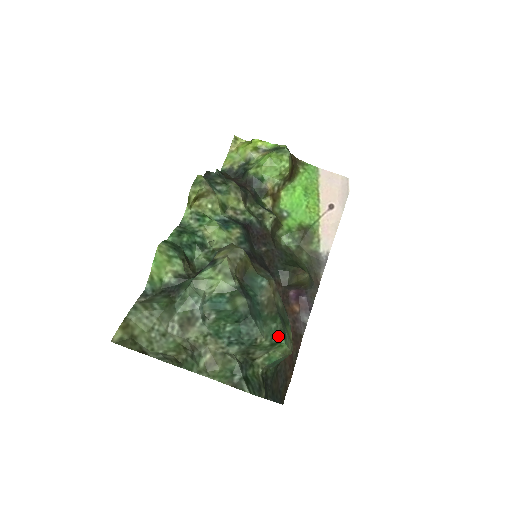
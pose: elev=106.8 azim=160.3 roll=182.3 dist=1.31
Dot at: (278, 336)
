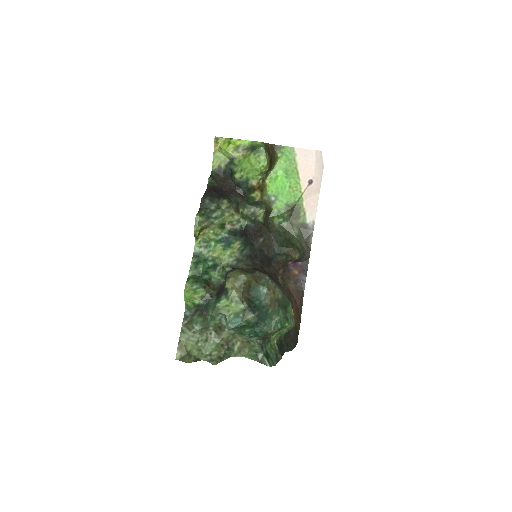
Dot at: (282, 323)
